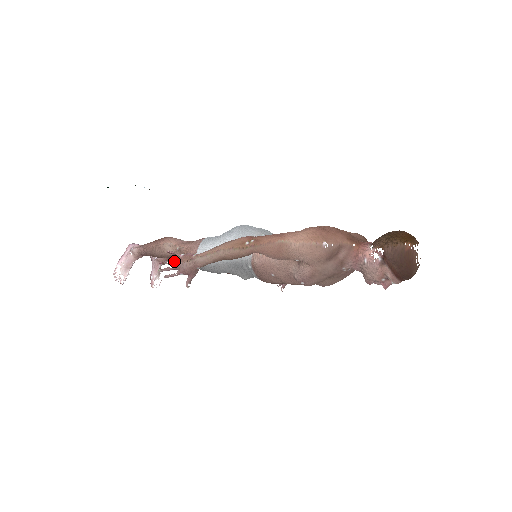
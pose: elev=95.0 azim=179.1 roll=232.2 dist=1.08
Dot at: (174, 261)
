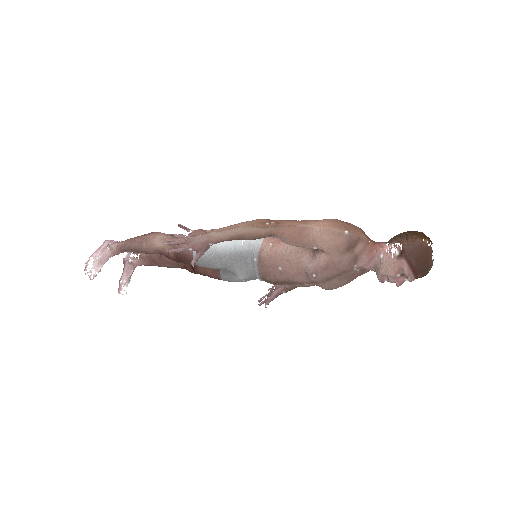
Dot at: (184, 235)
